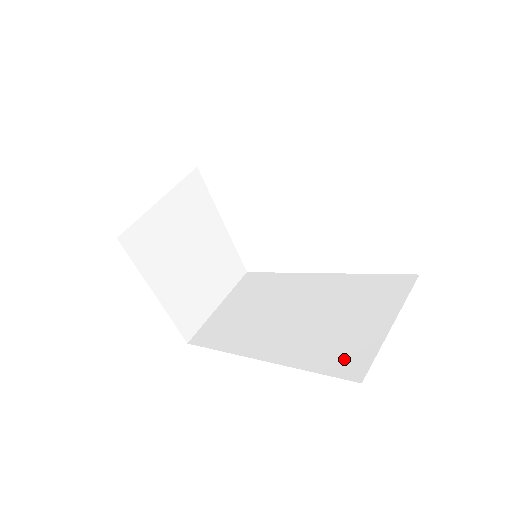
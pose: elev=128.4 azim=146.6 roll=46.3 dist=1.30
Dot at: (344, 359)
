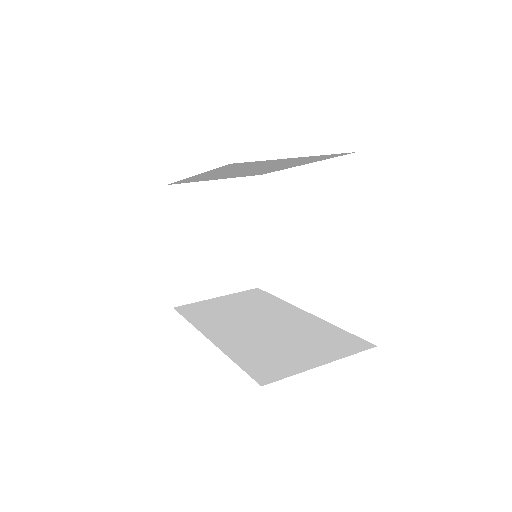
Dot at: (266, 367)
